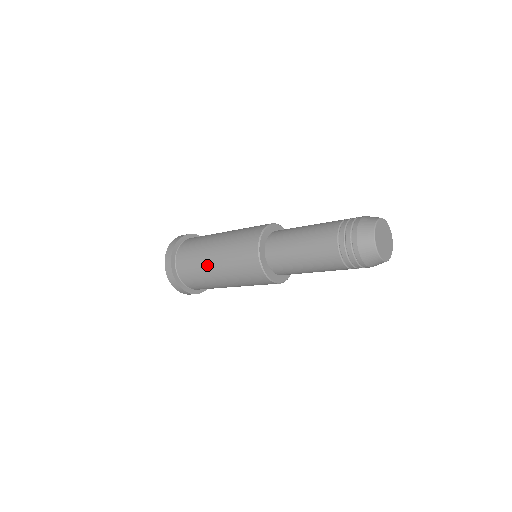
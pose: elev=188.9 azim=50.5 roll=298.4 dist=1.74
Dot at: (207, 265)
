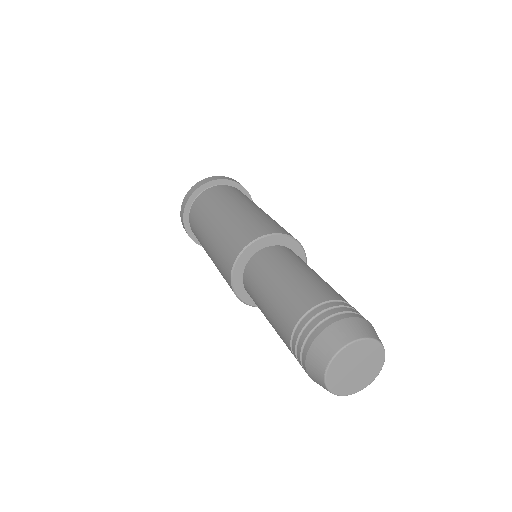
Dot at: occluded
